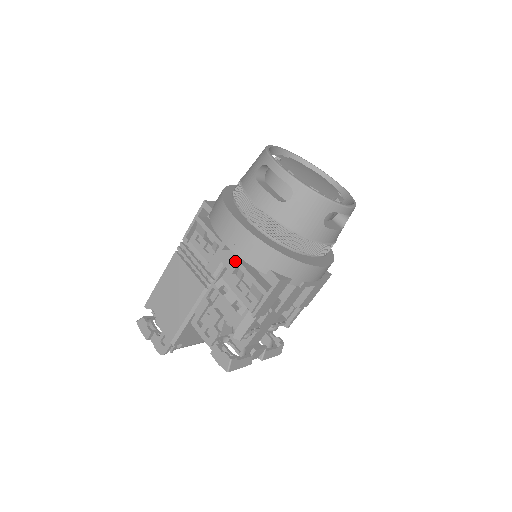
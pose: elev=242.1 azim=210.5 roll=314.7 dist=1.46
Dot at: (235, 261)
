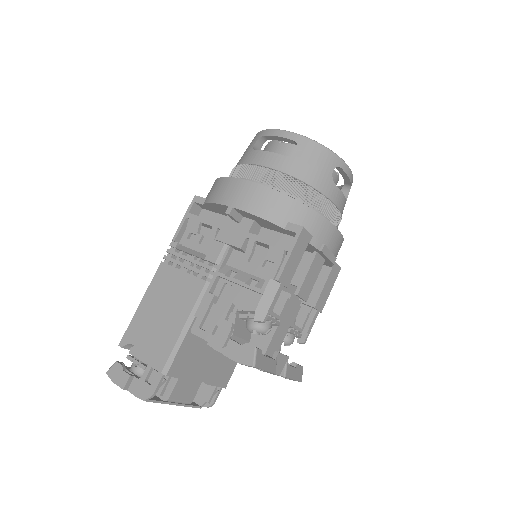
Dot at: (243, 234)
